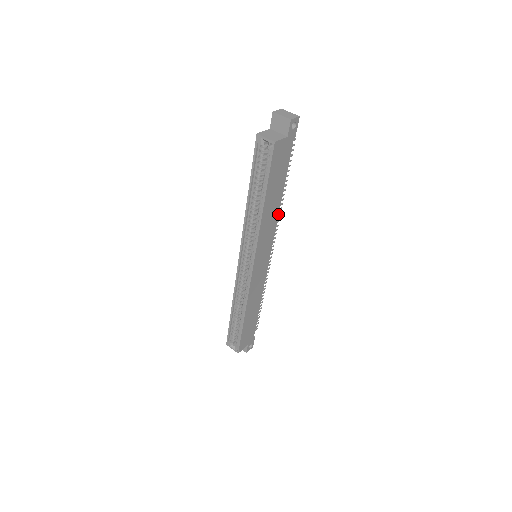
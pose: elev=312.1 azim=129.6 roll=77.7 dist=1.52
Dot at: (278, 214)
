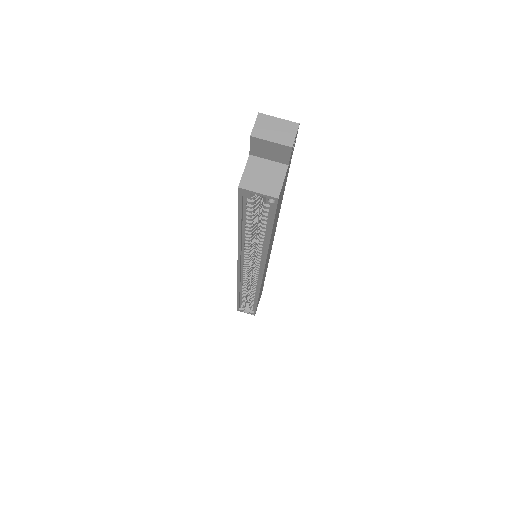
Dot at: occluded
